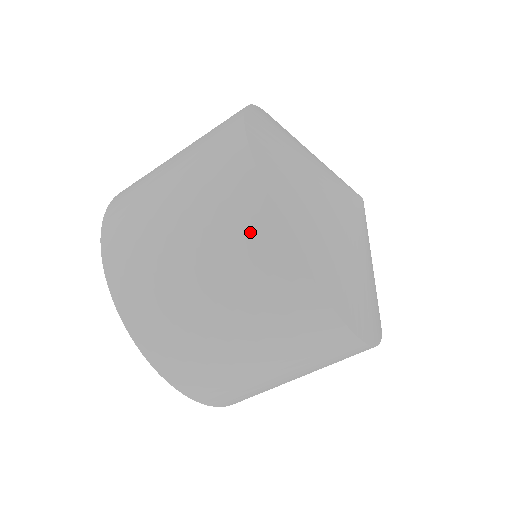
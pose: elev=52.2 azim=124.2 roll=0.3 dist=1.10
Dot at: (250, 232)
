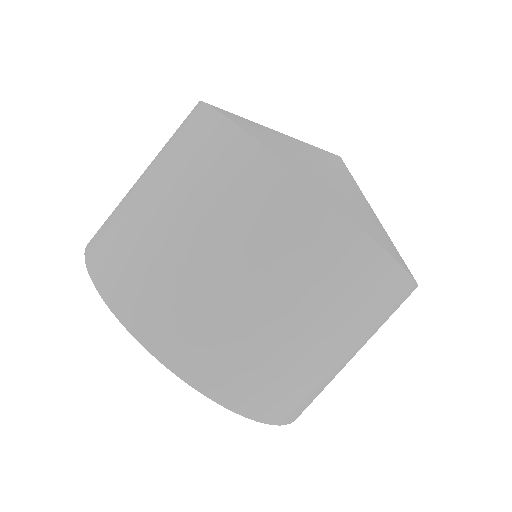
Dot at: (313, 234)
